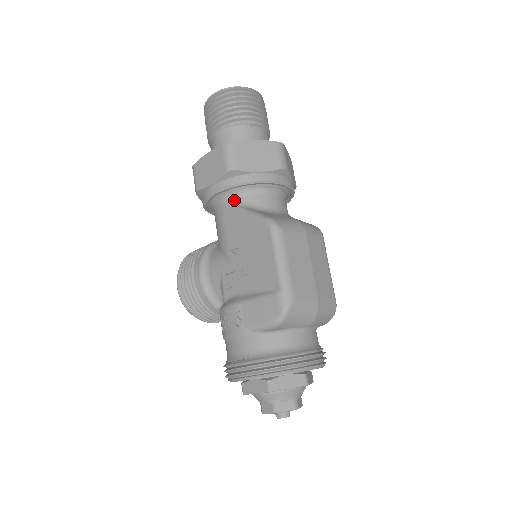
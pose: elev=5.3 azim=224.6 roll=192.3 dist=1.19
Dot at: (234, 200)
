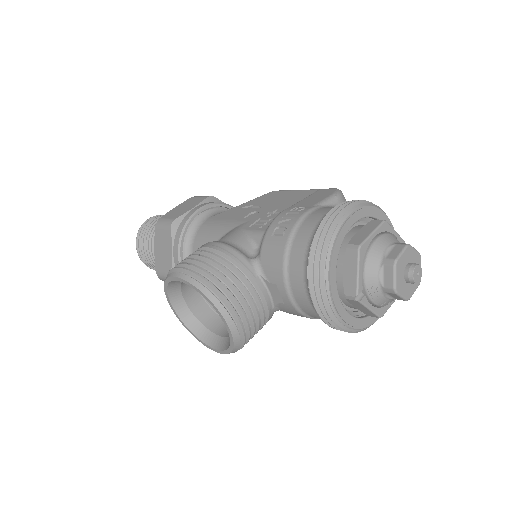
Dot at: occluded
